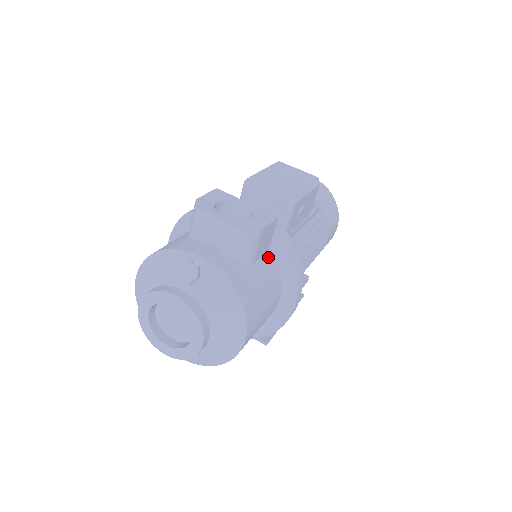
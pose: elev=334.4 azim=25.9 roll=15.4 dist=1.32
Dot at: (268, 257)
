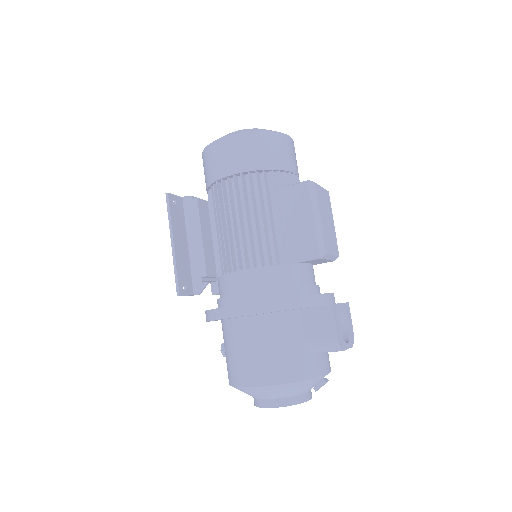
Dot at: occluded
